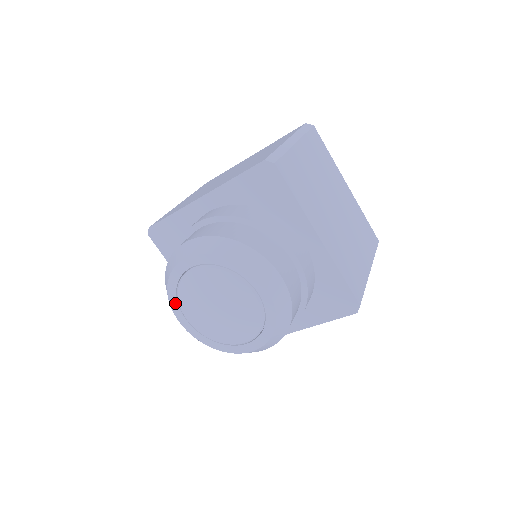
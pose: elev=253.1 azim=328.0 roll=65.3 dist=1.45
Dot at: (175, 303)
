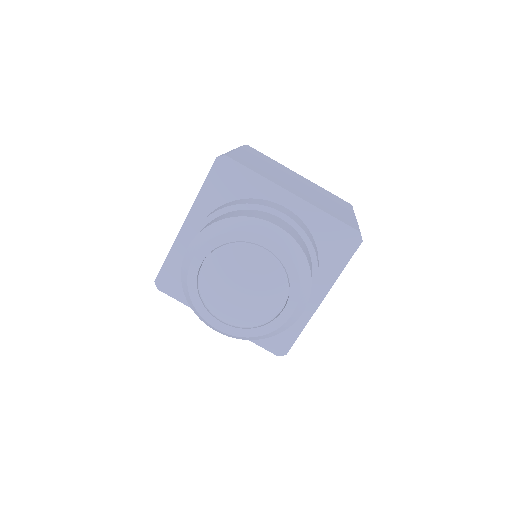
Dot at: (205, 312)
